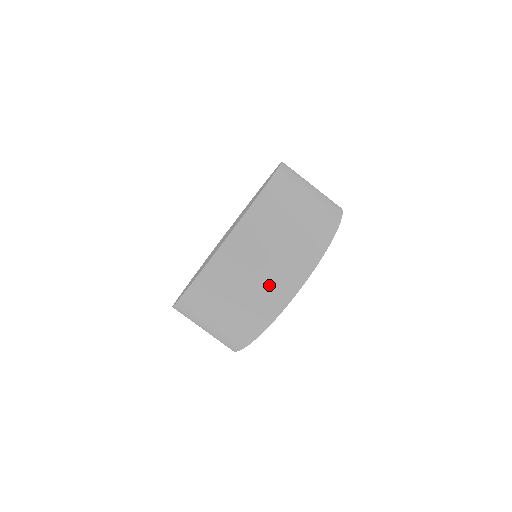
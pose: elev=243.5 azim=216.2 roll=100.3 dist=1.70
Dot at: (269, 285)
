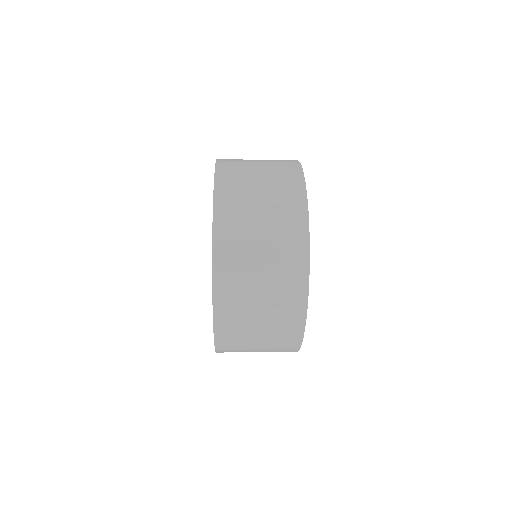
Dot at: (275, 344)
